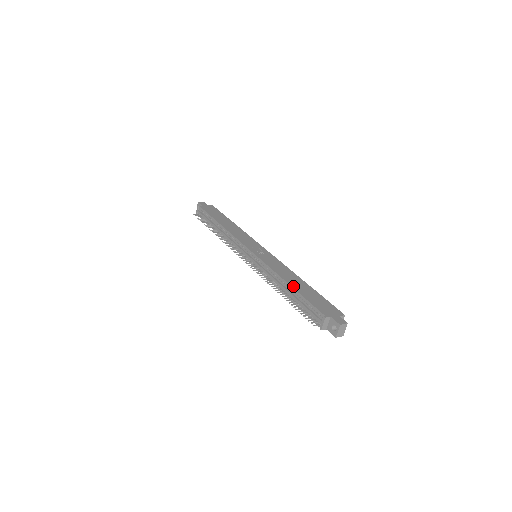
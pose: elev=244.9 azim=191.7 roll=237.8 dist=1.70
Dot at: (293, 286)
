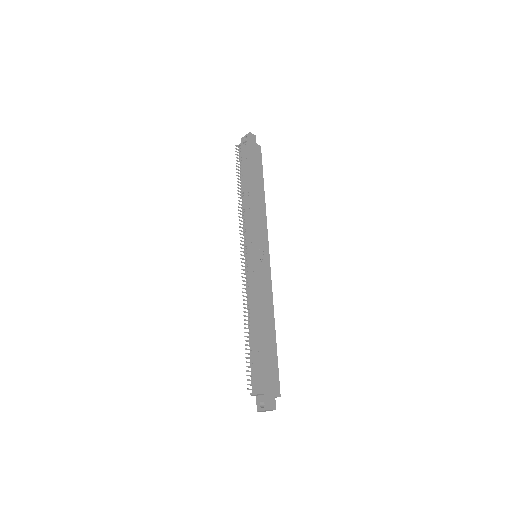
Dot at: (261, 331)
